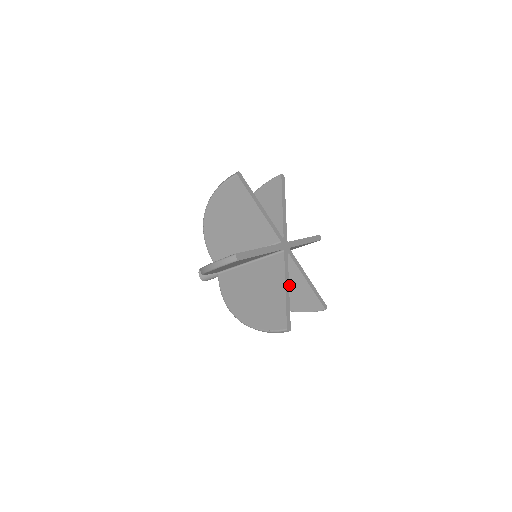
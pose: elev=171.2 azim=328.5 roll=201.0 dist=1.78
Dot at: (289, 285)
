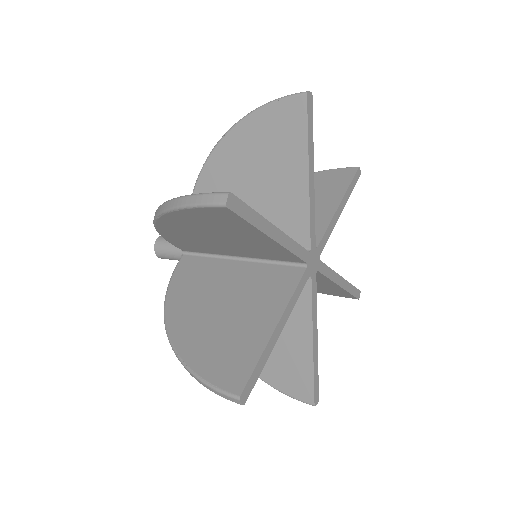
Dot at: occluded
